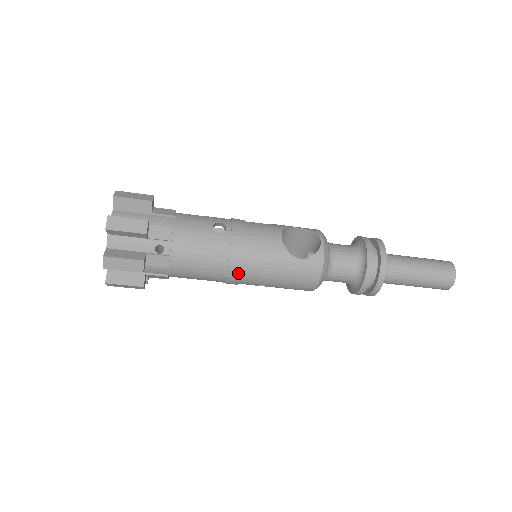
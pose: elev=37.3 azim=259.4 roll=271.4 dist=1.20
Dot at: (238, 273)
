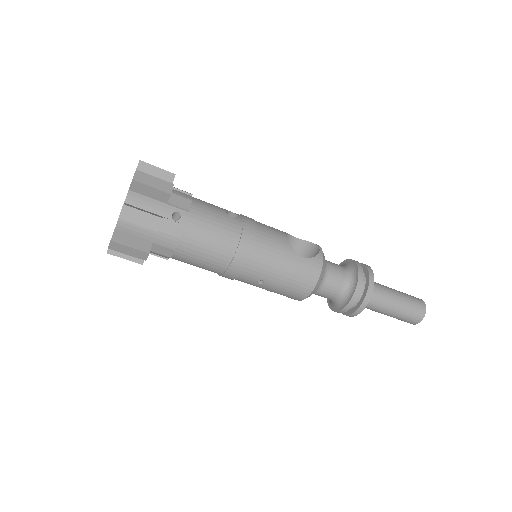
Dot at: (245, 259)
